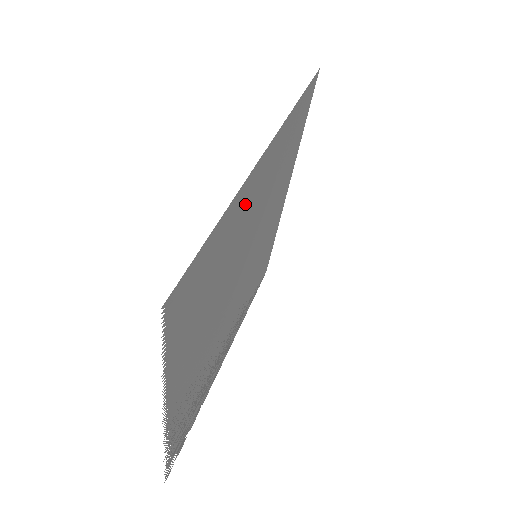
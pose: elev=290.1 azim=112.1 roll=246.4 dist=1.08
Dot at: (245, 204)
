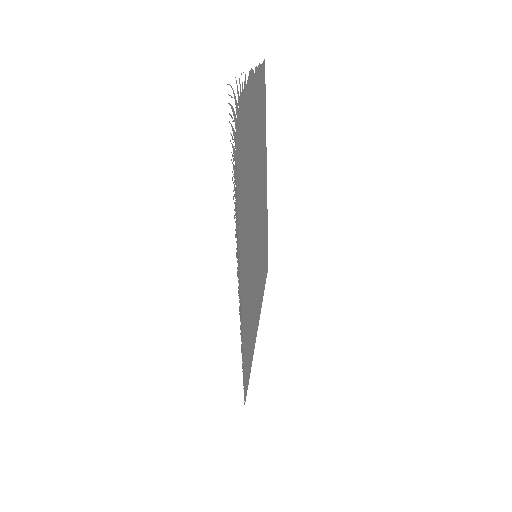
Dot at: occluded
